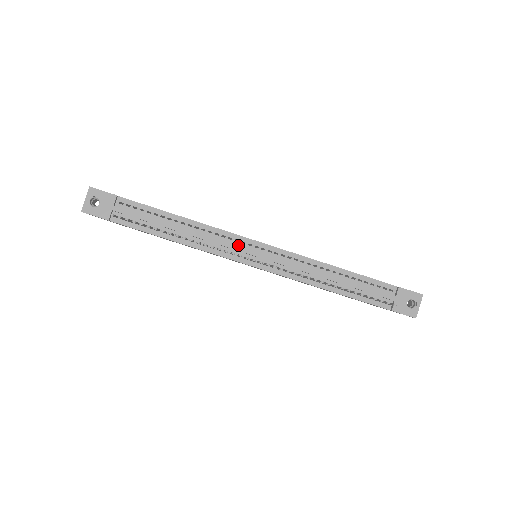
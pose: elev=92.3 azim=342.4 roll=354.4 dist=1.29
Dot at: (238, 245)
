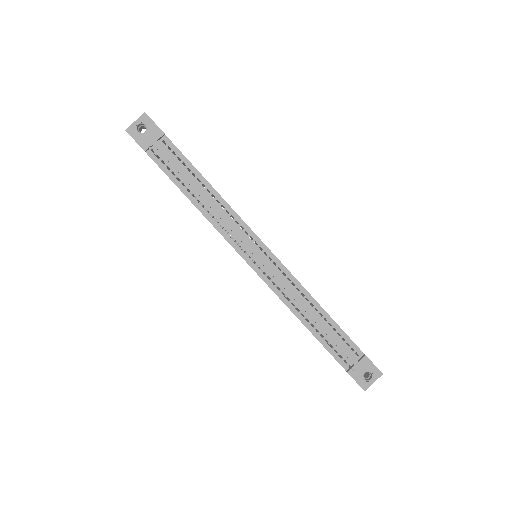
Dot at: (245, 237)
